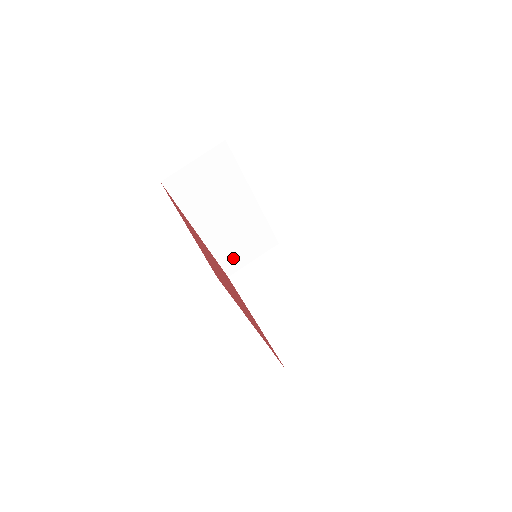
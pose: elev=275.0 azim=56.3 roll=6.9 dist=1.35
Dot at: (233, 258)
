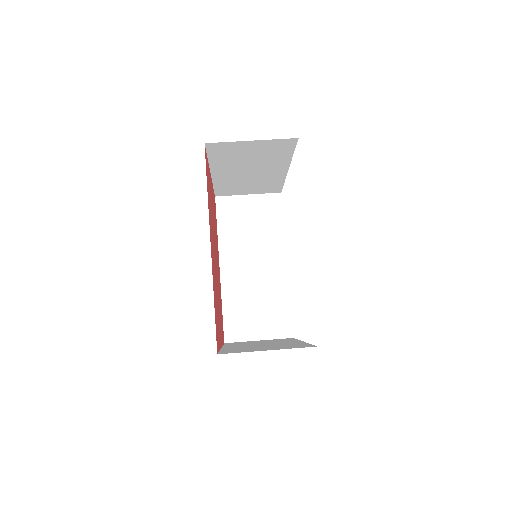
Dot at: (240, 321)
